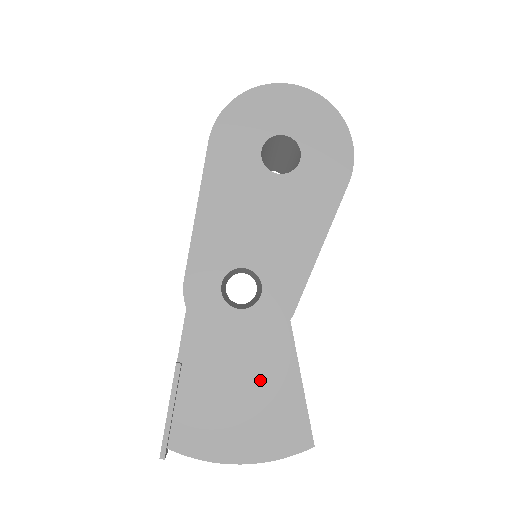
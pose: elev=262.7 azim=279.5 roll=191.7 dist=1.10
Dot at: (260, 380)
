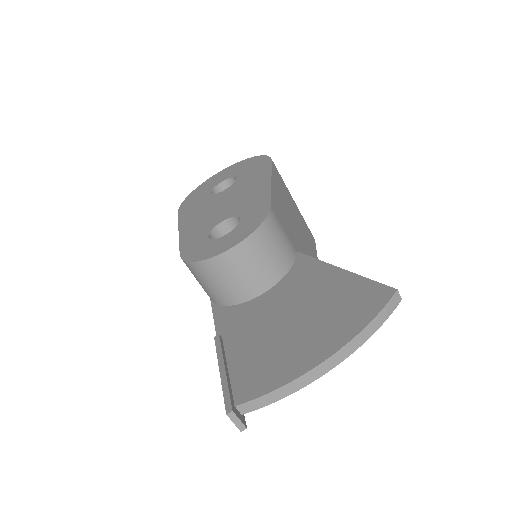
Dot at: (302, 296)
